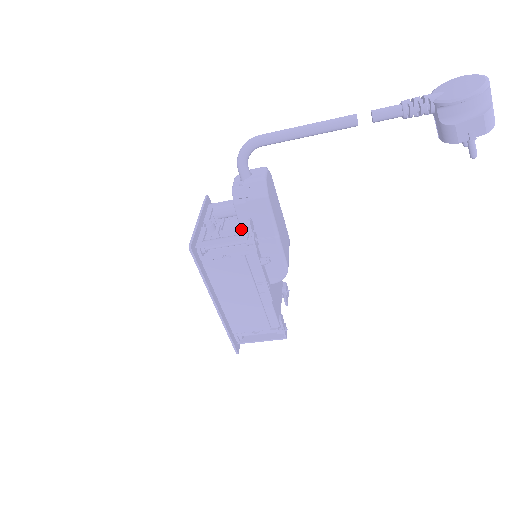
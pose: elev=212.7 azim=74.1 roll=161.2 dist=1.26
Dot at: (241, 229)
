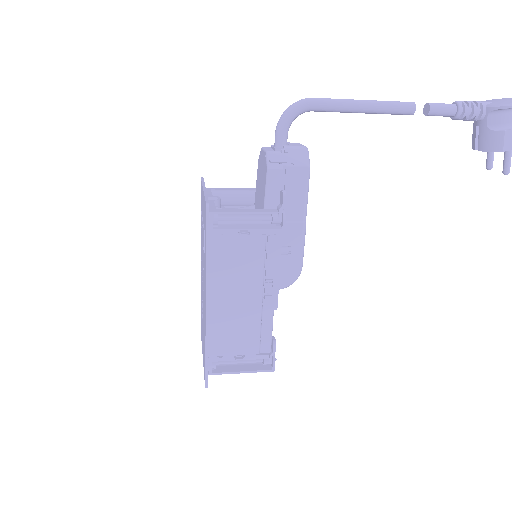
Dot at: (265, 204)
